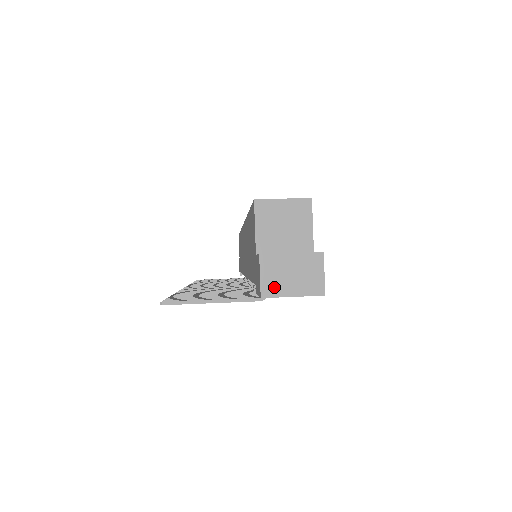
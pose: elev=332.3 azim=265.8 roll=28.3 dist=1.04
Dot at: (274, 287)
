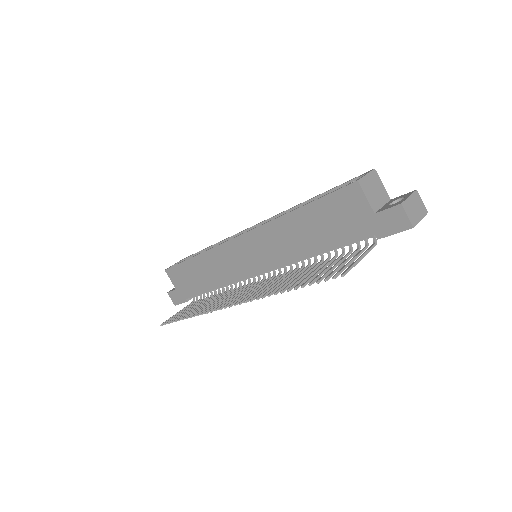
Dot at: (414, 219)
